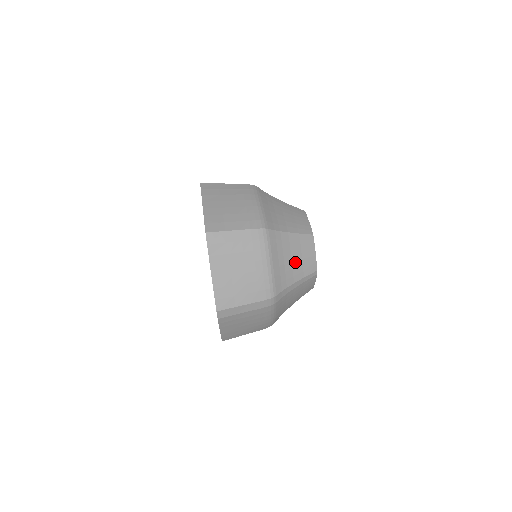
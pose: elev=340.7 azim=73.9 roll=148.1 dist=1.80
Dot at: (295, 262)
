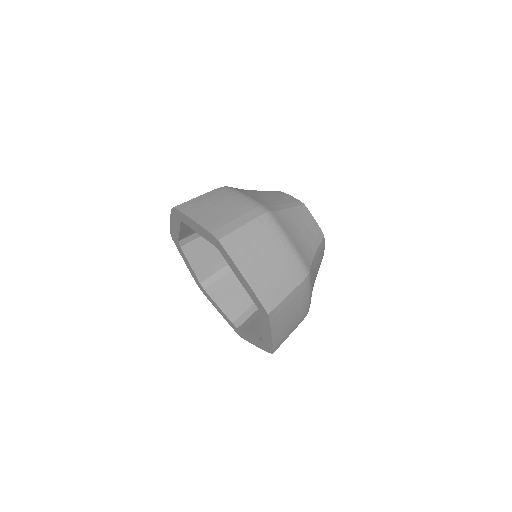
Dot at: occluded
